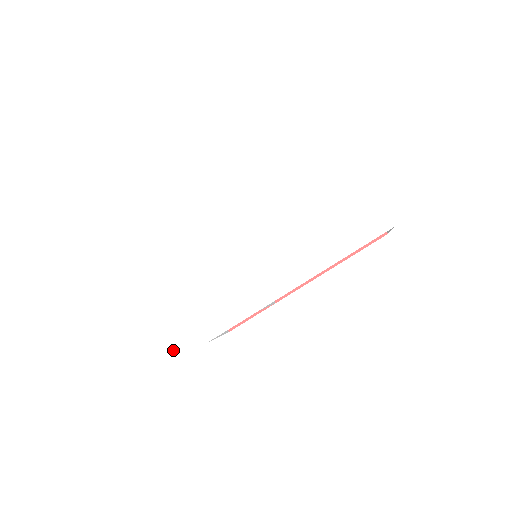
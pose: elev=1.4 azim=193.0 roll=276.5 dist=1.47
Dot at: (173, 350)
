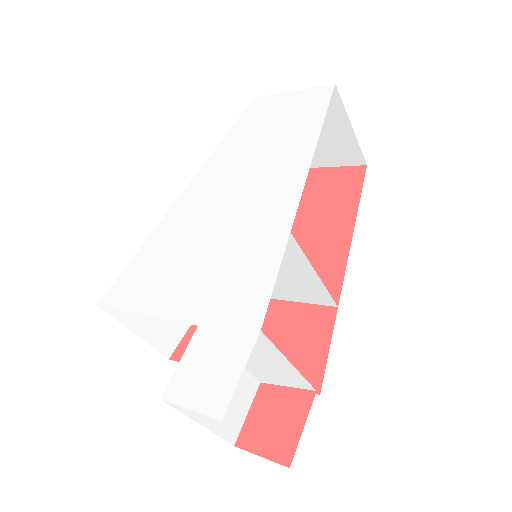
Dot at: (223, 387)
